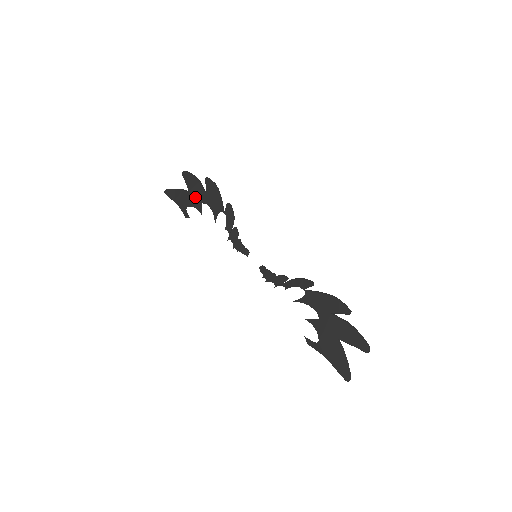
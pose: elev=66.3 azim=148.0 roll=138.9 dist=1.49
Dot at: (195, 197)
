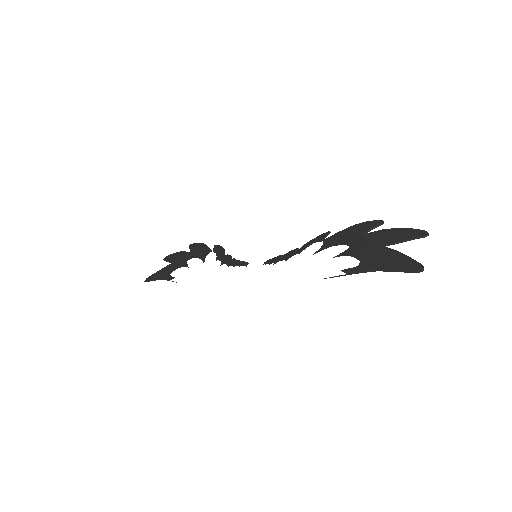
Dot at: (179, 261)
